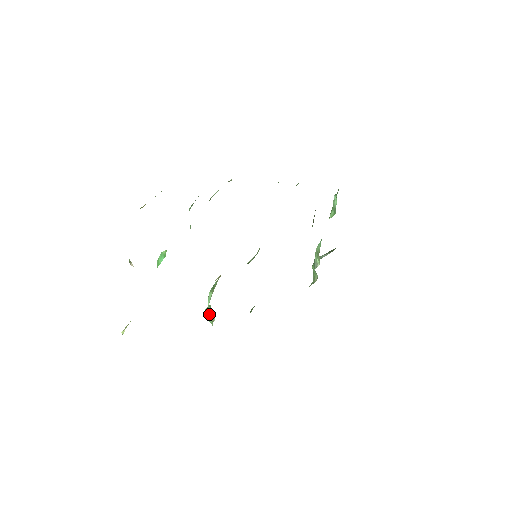
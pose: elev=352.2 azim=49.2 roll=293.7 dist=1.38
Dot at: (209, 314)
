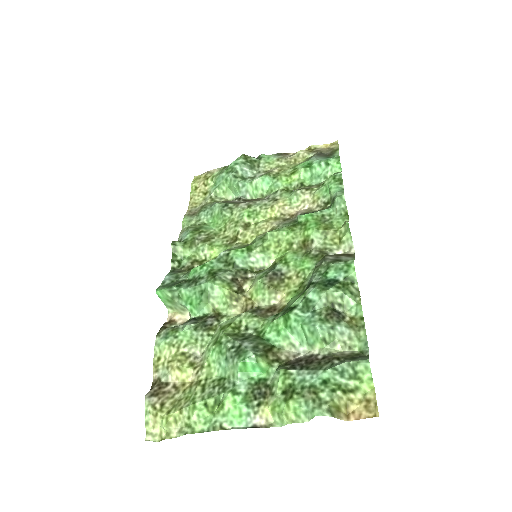
Dot at: (171, 301)
